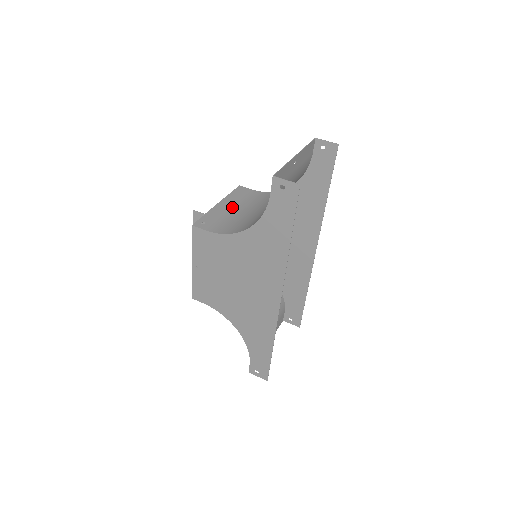
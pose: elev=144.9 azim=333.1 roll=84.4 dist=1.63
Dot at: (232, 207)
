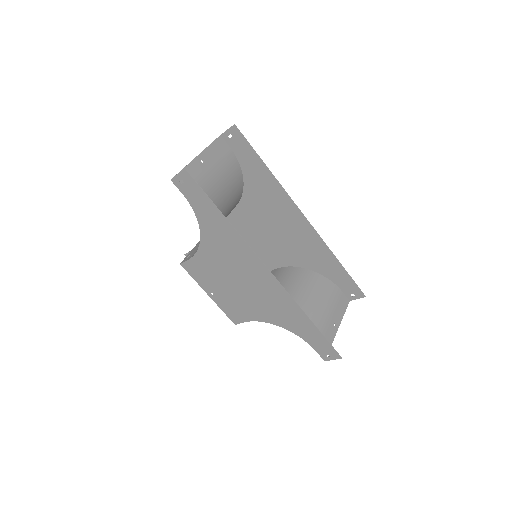
Dot at: occluded
